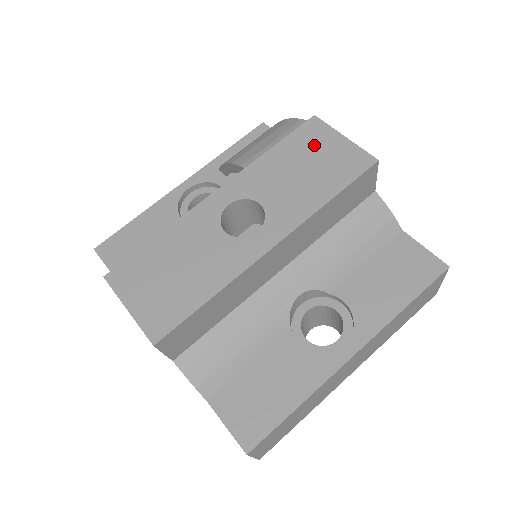
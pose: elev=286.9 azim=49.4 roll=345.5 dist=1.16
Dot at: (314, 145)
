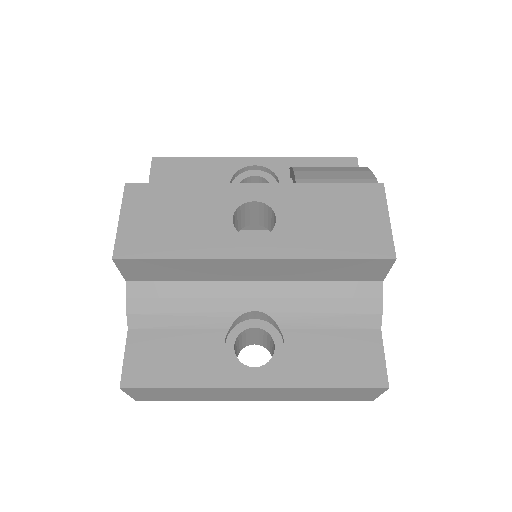
Dot at: (359, 206)
